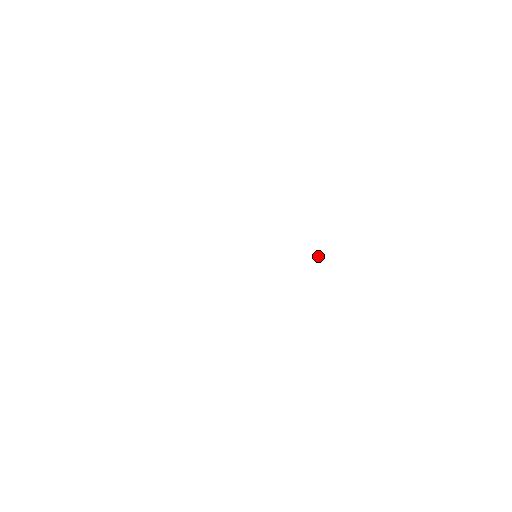
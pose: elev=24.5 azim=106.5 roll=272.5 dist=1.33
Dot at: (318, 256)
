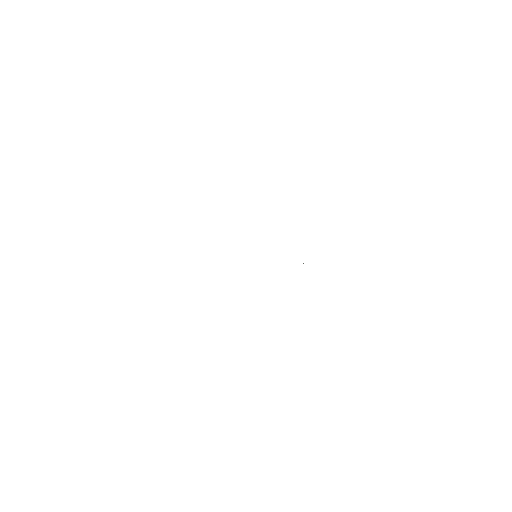
Dot at: occluded
